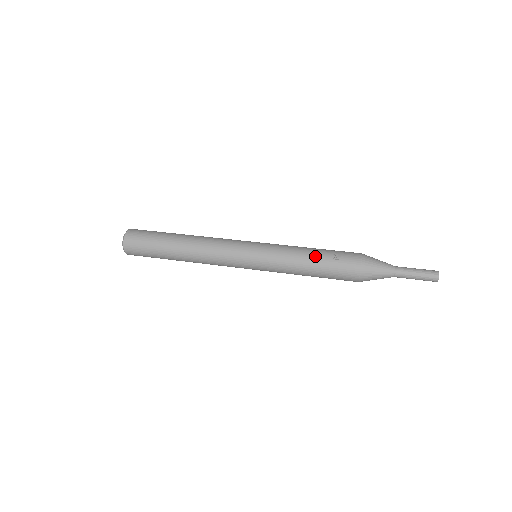
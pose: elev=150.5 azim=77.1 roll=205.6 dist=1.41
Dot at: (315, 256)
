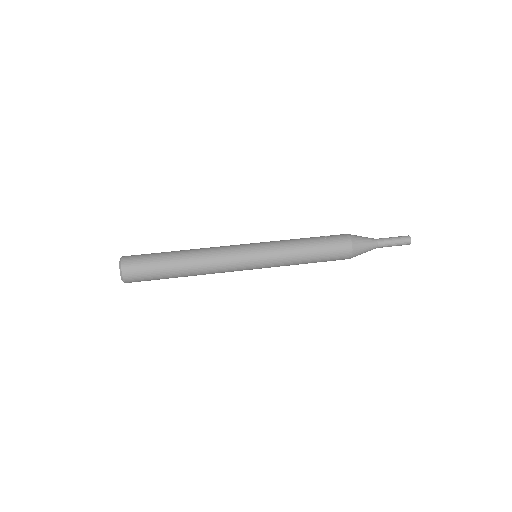
Dot at: (310, 239)
